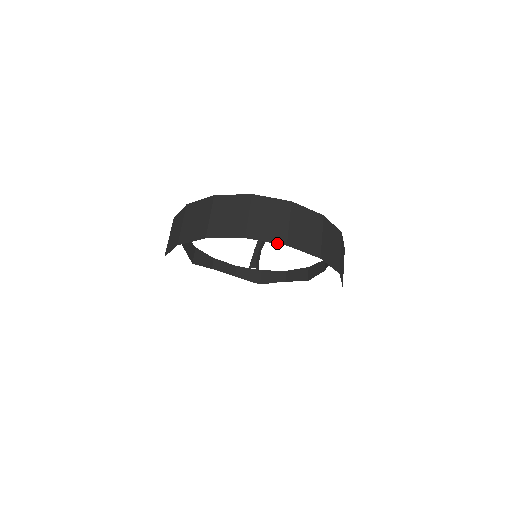
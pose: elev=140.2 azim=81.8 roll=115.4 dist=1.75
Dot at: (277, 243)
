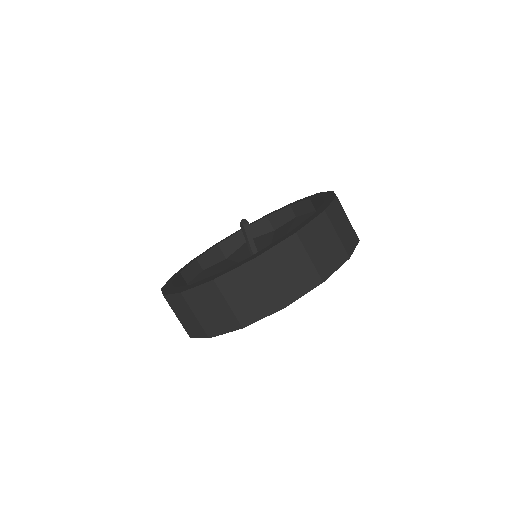
Dot at: occluded
